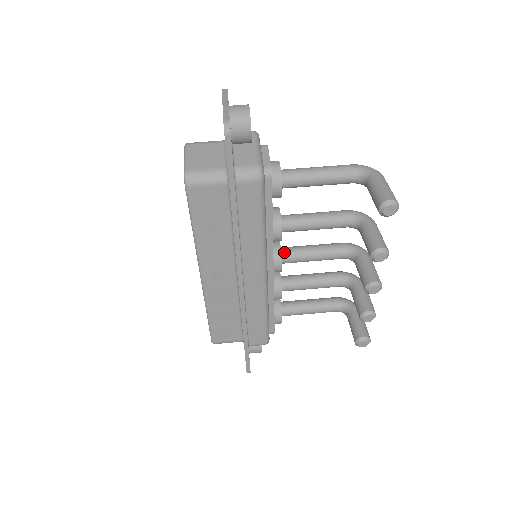
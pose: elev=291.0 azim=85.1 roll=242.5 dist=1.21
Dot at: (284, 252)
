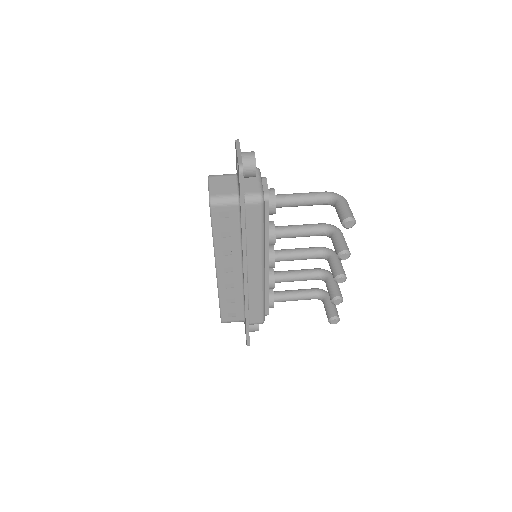
Dot at: (277, 253)
